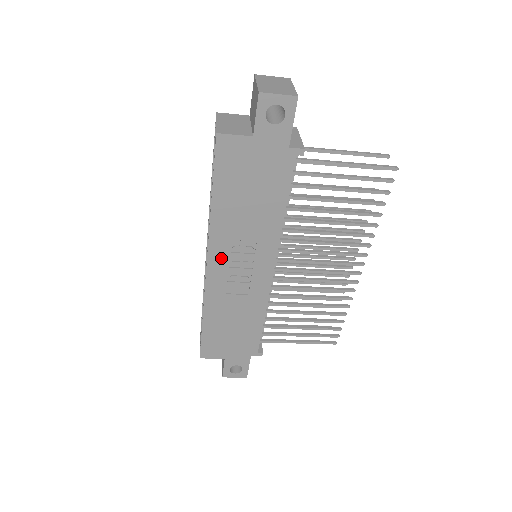
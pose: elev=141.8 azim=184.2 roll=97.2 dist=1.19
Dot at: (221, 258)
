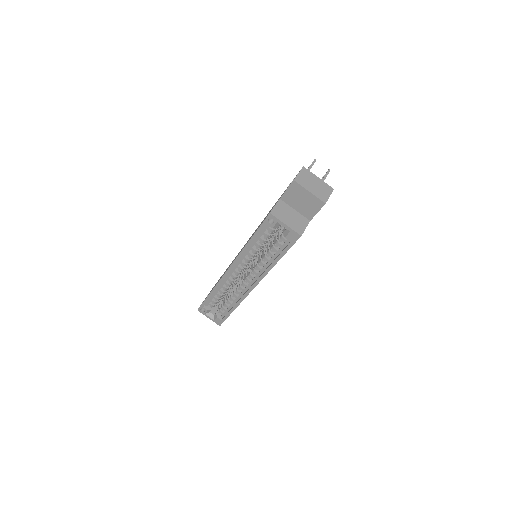
Dot at: occluded
